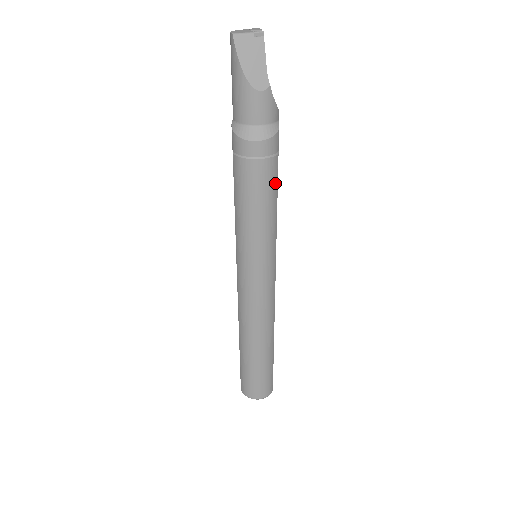
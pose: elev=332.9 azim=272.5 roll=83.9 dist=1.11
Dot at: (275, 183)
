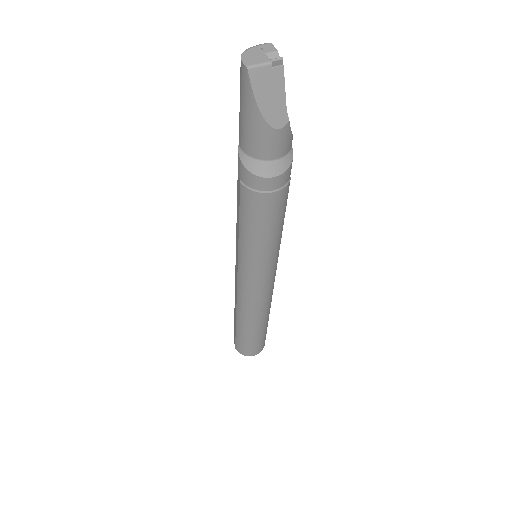
Dot at: (285, 205)
